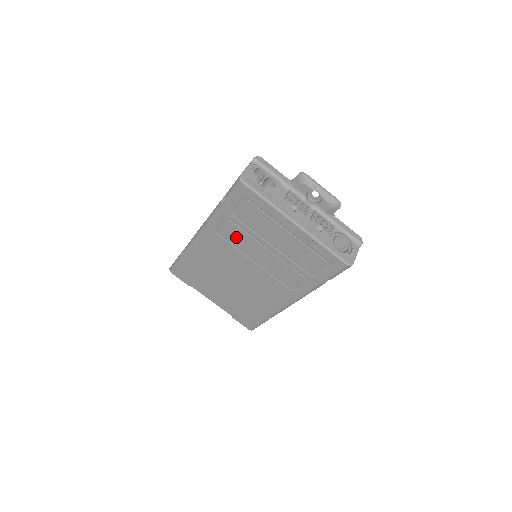
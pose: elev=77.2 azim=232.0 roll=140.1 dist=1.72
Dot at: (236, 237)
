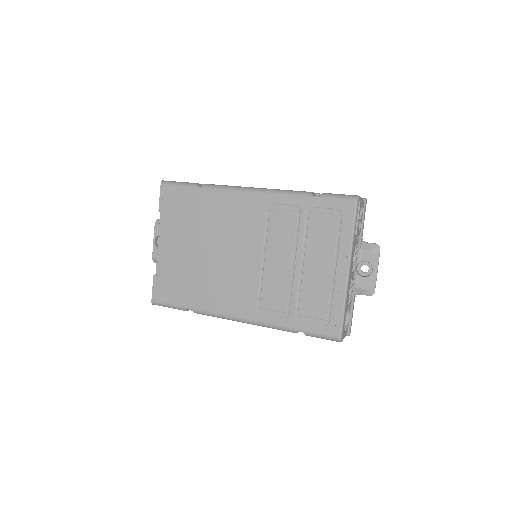
Dot at: (281, 226)
